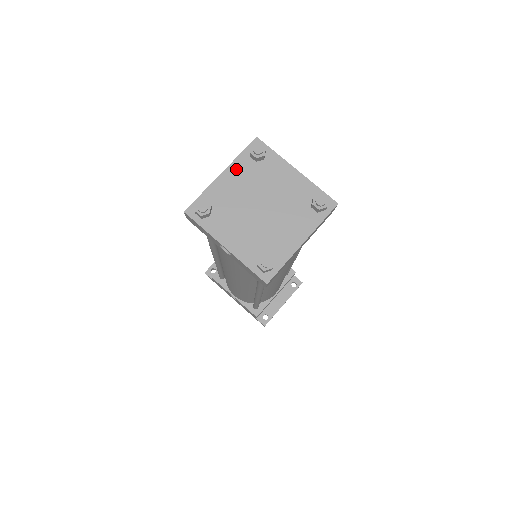
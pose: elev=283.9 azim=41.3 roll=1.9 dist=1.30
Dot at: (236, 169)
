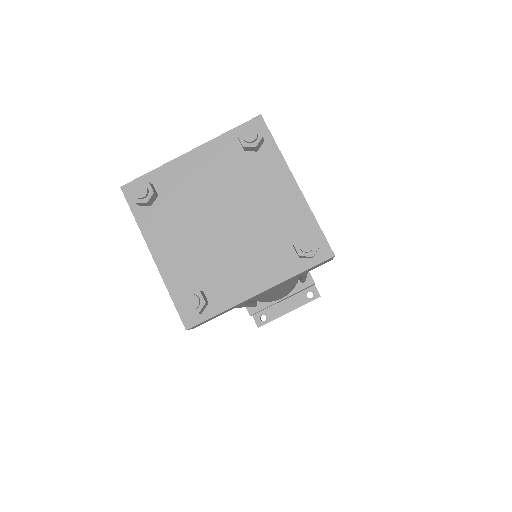
Dot at: (213, 152)
